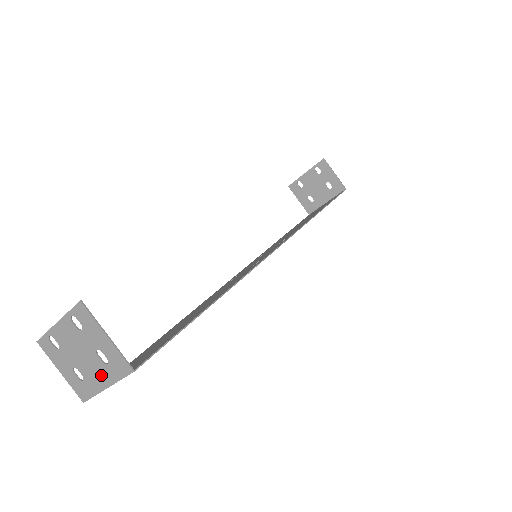
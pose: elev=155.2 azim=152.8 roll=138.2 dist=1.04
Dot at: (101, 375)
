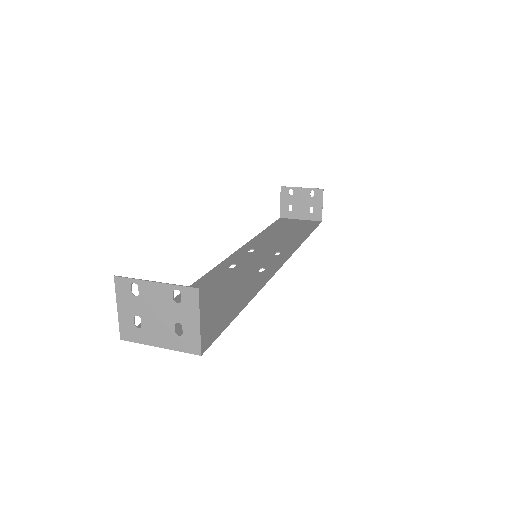
Dot at: (163, 337)
